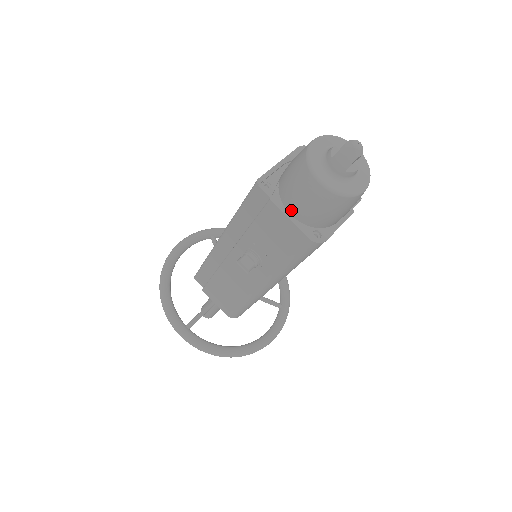
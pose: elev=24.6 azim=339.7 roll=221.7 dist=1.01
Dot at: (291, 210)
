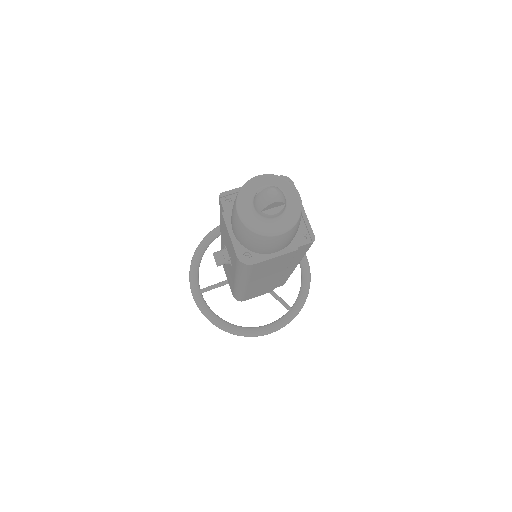
Dot at: (232, 228)
